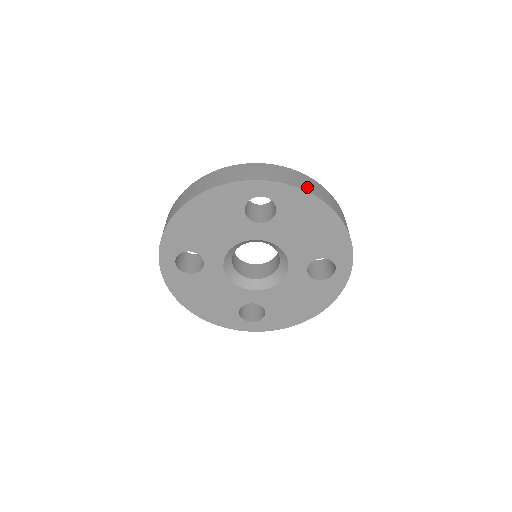
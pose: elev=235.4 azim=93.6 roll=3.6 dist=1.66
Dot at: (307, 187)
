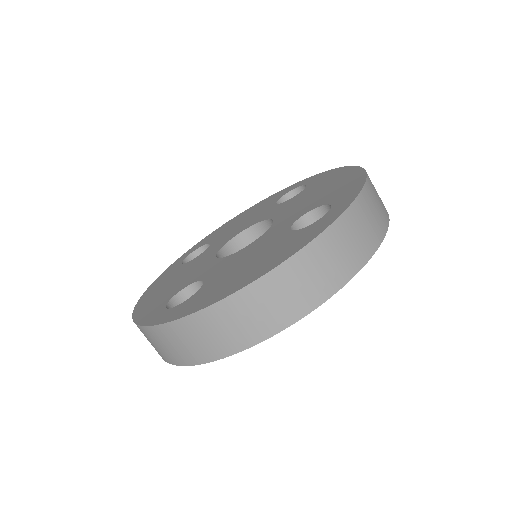
Dot at: (221, 345)
